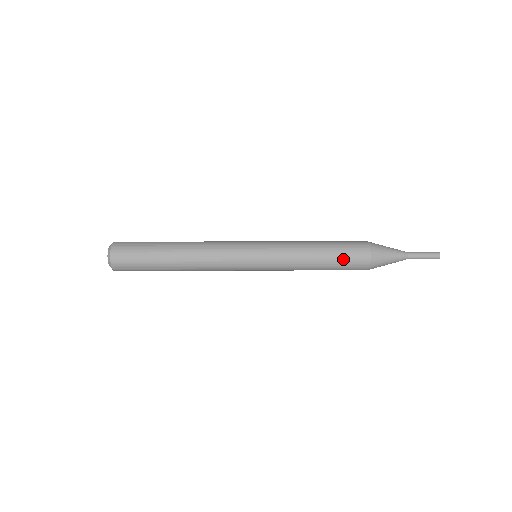
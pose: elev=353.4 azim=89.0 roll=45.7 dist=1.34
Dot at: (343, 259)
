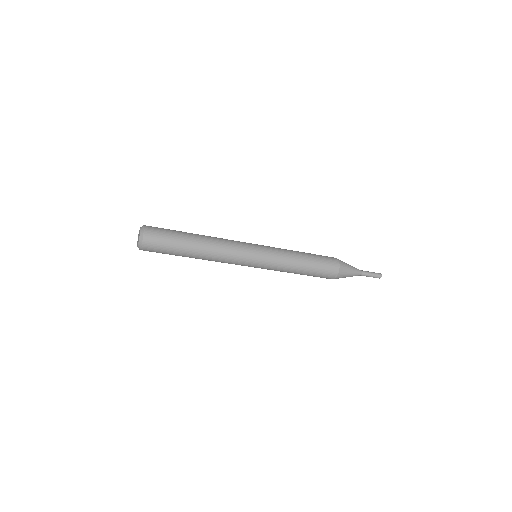
Dot at: (321, 263)
